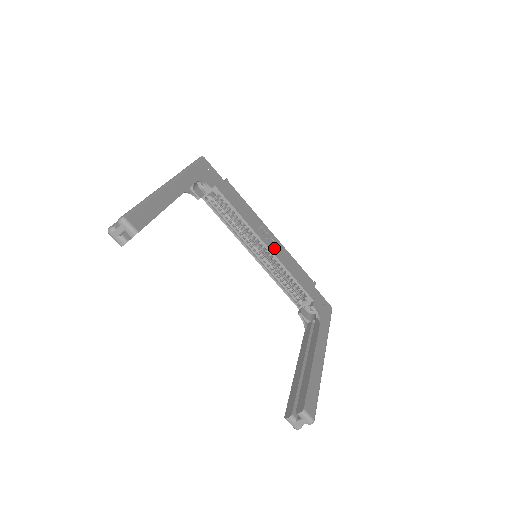
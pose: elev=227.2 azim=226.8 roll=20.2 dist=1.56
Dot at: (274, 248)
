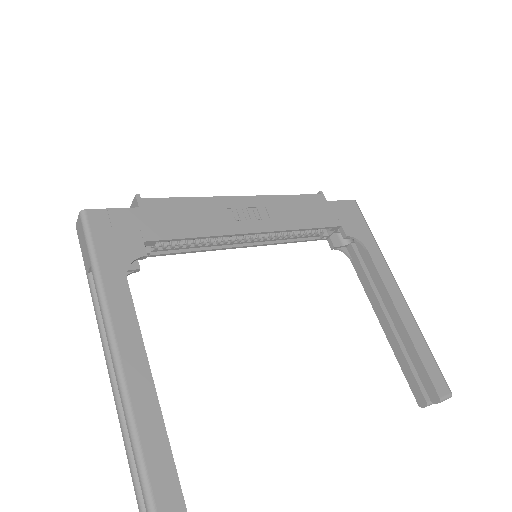
Dot at: (263, 220)
